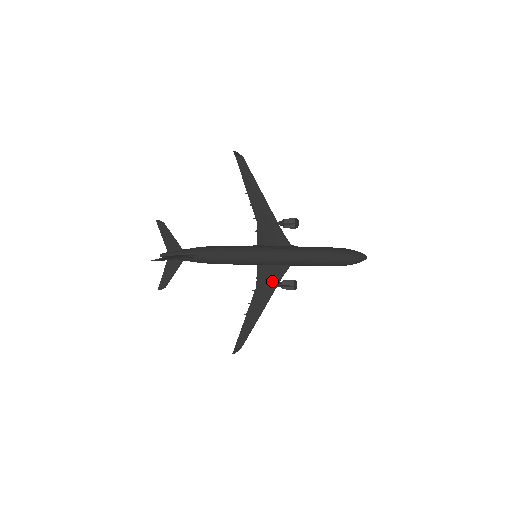
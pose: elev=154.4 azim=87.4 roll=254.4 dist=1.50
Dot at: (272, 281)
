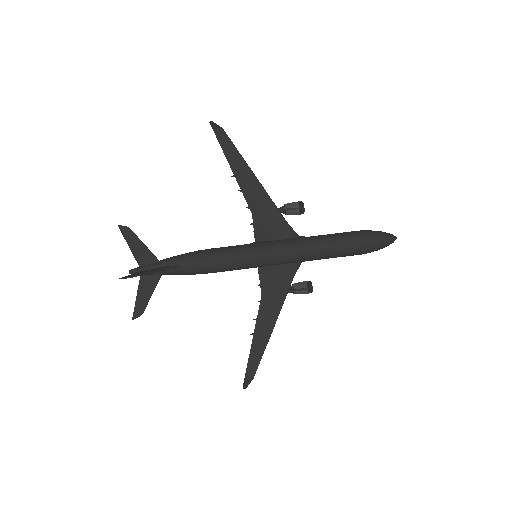
Dot at: (281, 286)
